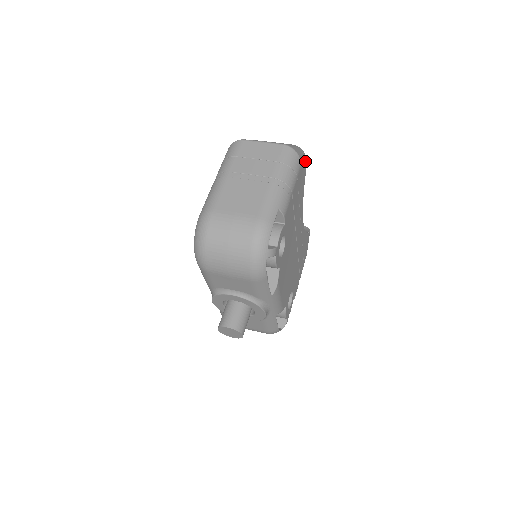
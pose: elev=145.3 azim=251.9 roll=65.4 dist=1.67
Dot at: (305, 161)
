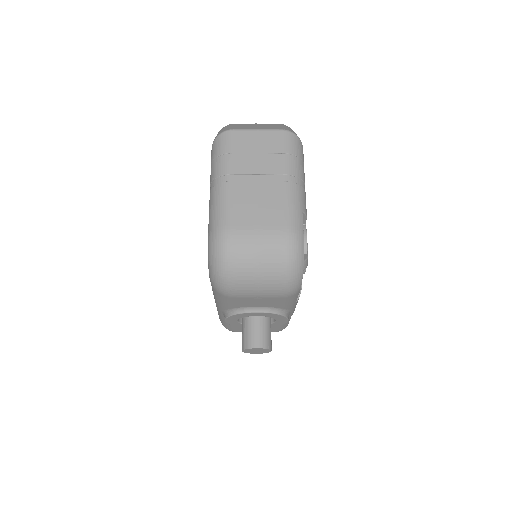
Dot at: occluded
